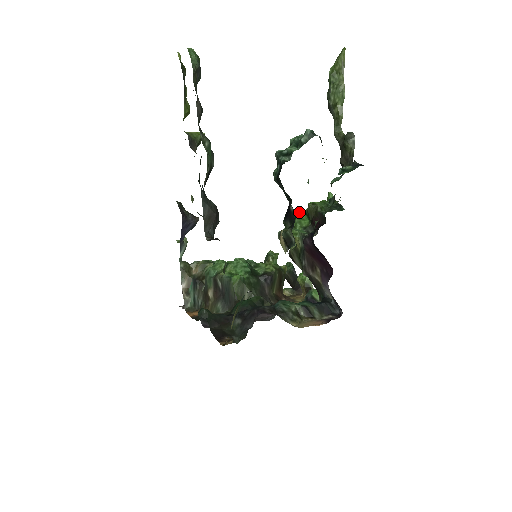
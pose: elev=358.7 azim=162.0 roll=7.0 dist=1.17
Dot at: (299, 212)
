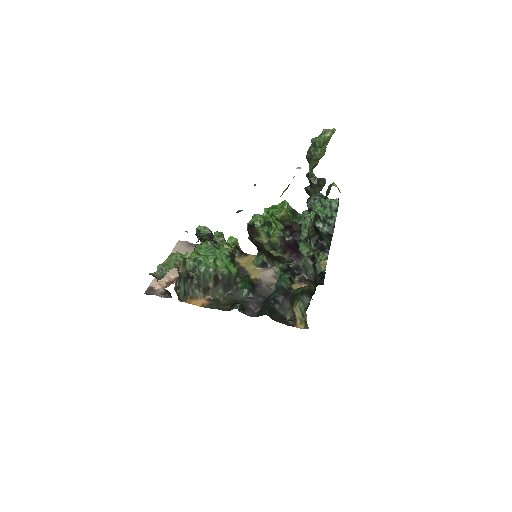
Dot at: (272, 218)
